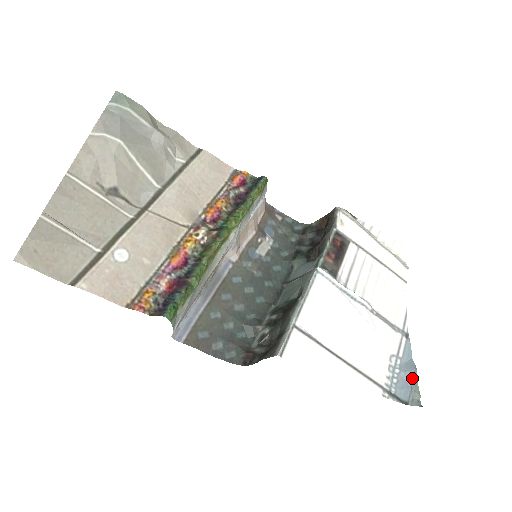
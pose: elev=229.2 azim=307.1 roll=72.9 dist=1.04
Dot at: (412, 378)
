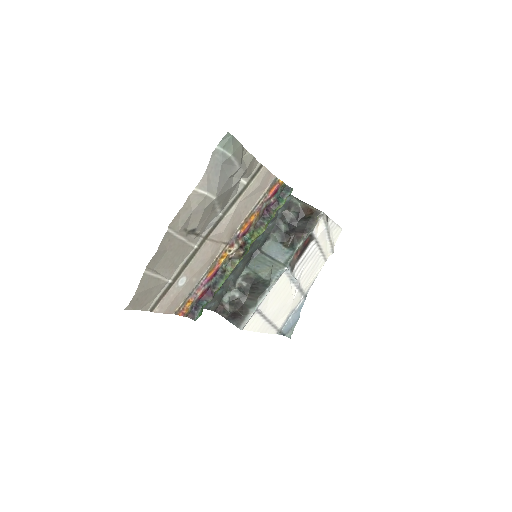
Dot at: (294, 323)
